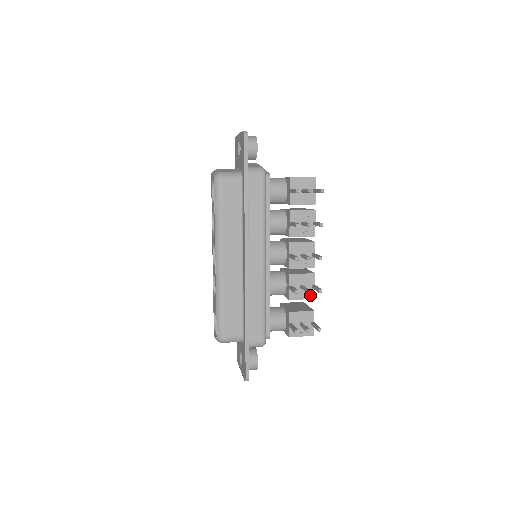
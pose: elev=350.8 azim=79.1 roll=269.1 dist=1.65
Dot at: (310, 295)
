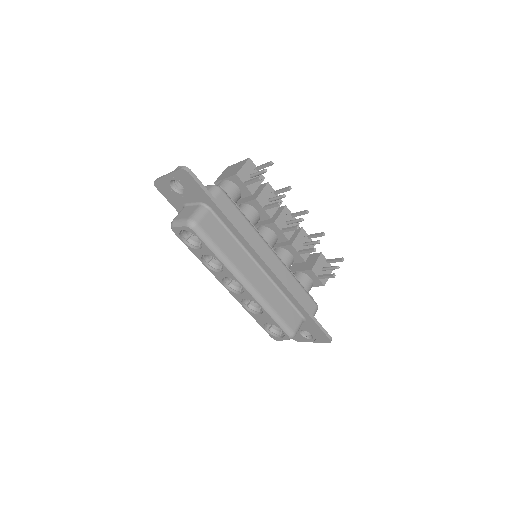
Dot at: (312, 245)
